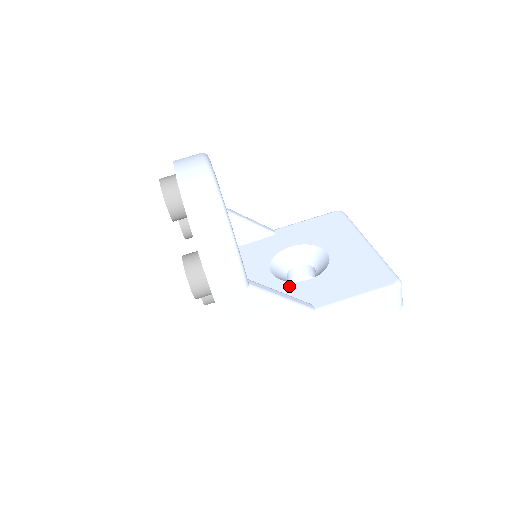
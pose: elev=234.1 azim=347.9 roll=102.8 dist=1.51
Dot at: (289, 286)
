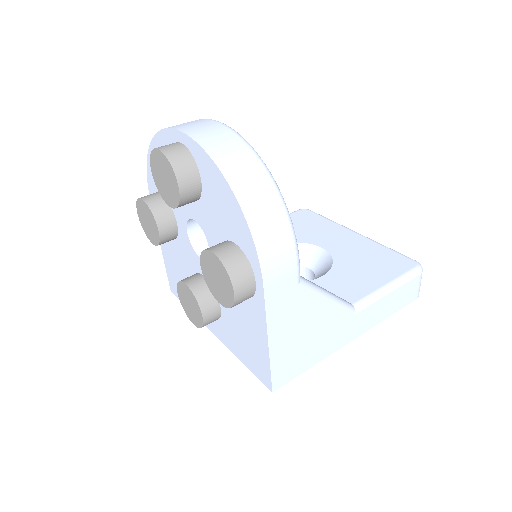
Dot at: occluded
